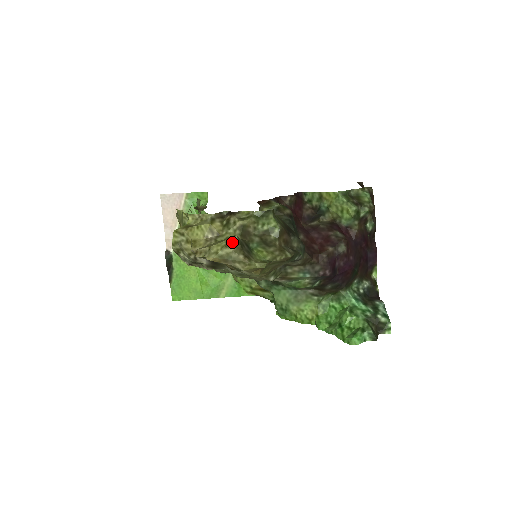
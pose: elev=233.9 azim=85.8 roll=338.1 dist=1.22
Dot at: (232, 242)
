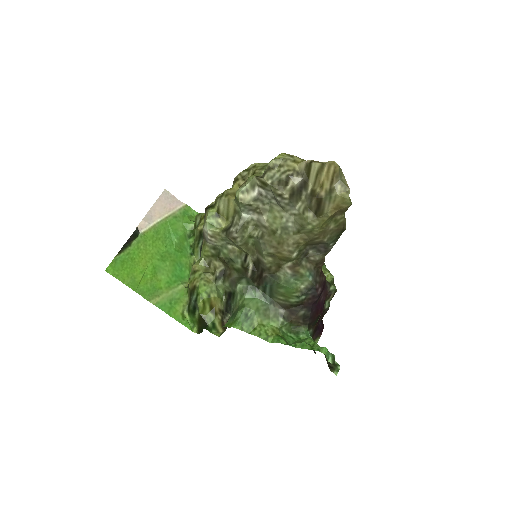
Dot at: occluded
